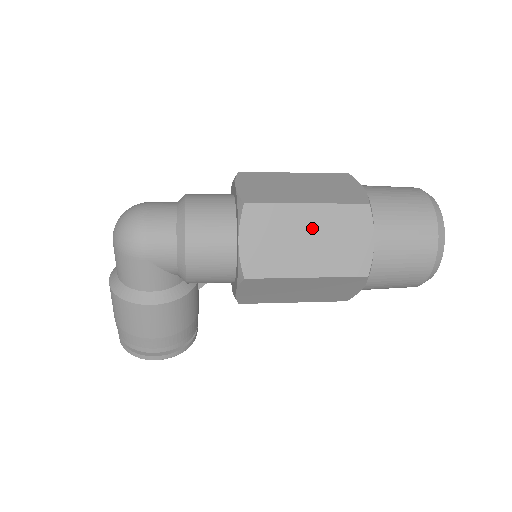
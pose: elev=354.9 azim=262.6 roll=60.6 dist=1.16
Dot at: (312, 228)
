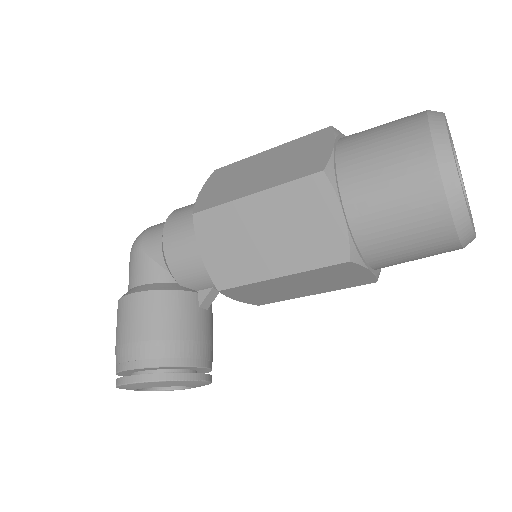
Dot at: (268, 161)
